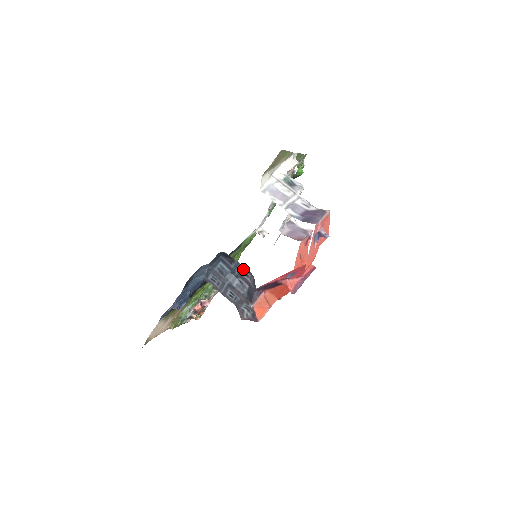
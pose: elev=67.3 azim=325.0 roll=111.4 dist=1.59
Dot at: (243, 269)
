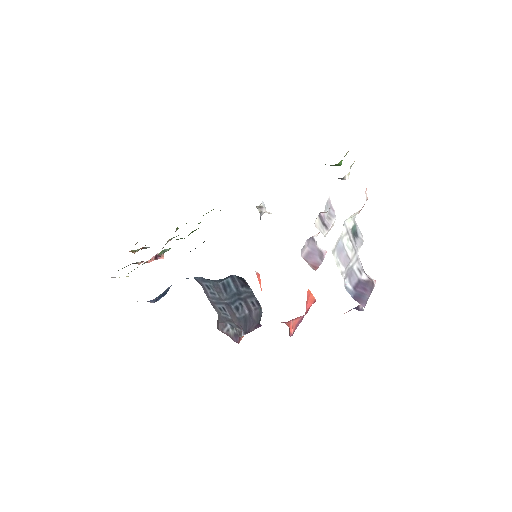
Dot at: (253, 298)
